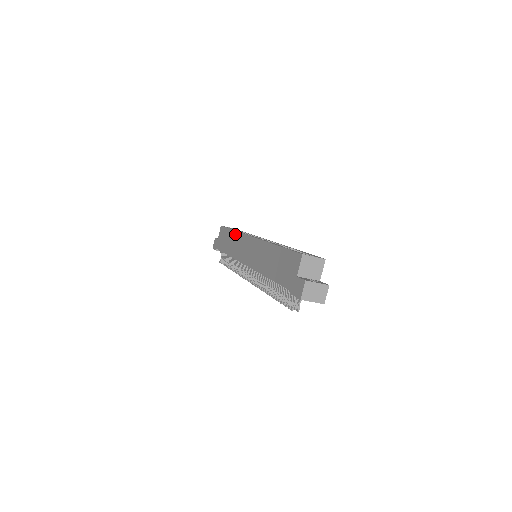
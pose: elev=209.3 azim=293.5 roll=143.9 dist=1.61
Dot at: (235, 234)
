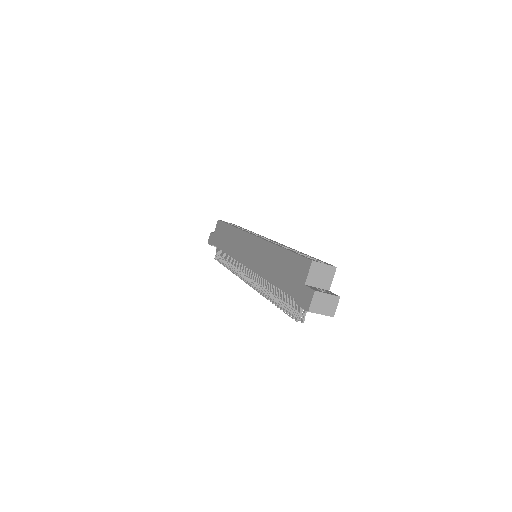
Dot at: (234, 230)
